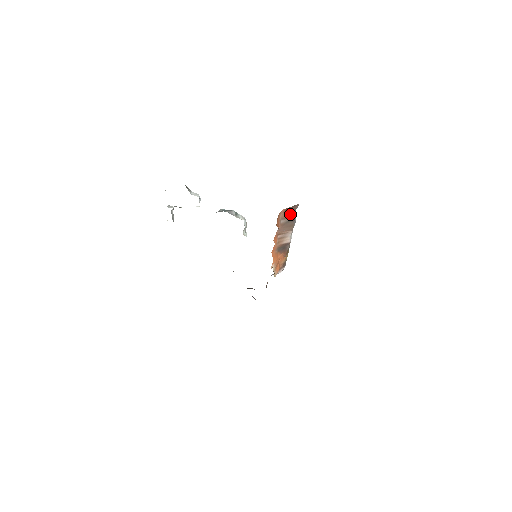
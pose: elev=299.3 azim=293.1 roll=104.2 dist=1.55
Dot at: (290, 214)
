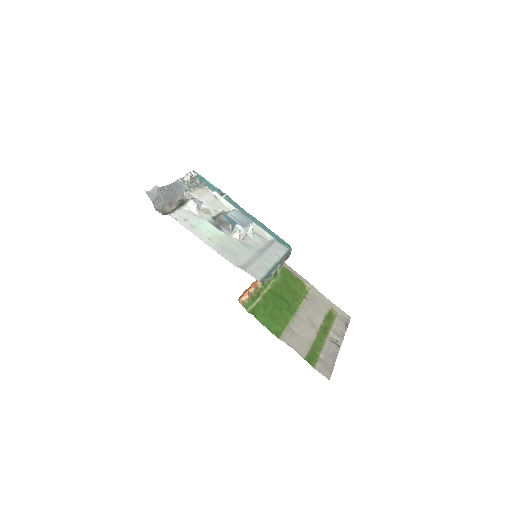
Dot at: occluded
